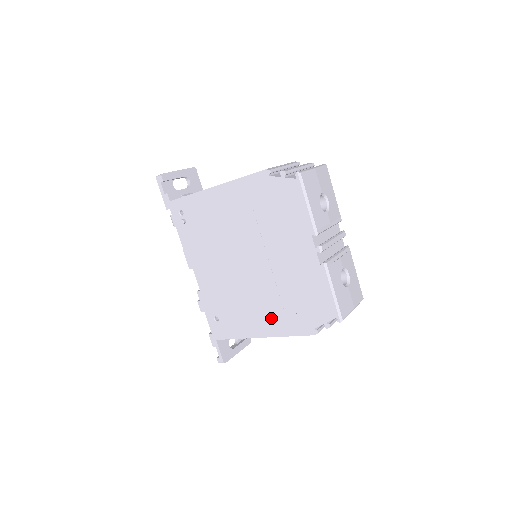
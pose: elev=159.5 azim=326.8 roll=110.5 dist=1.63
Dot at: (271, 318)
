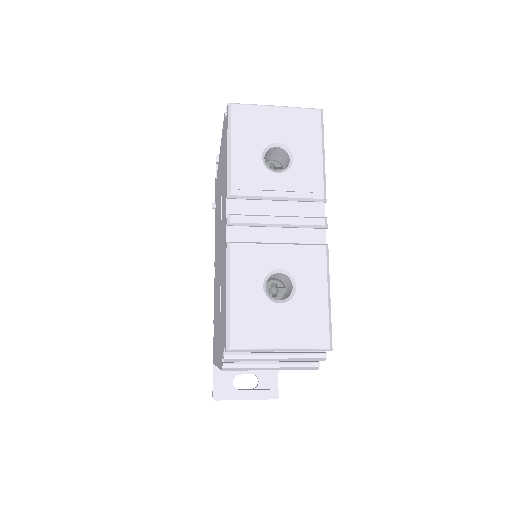
Dot at: (218, 336)
